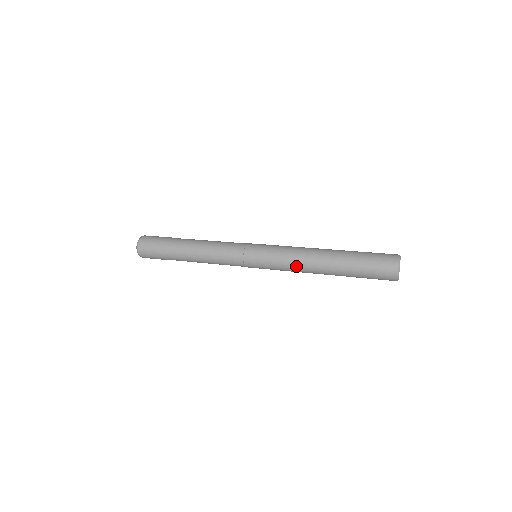
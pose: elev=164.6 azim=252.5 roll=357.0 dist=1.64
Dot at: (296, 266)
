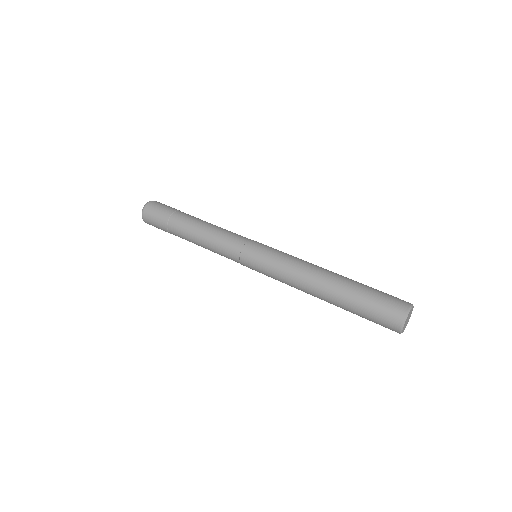
Dot at: (292, 283)
